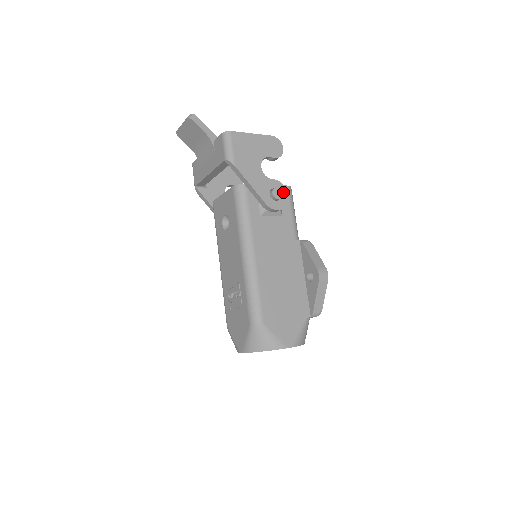
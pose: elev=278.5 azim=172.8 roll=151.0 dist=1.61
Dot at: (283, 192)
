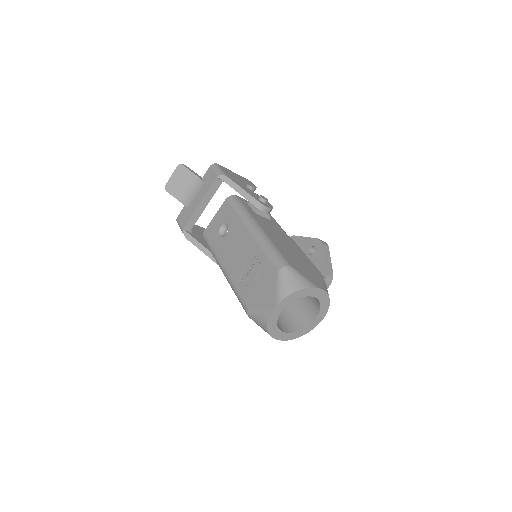
Dot at: (267, 202)
